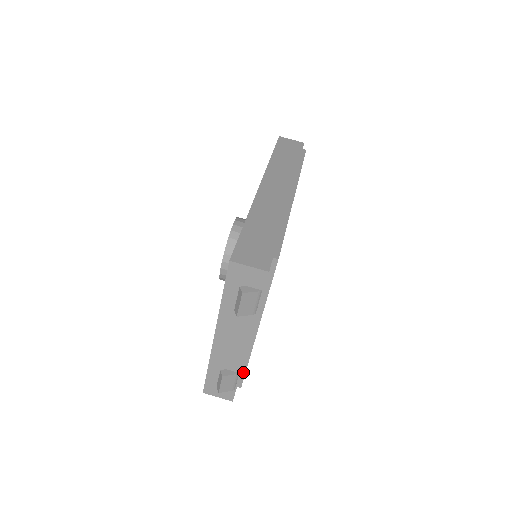
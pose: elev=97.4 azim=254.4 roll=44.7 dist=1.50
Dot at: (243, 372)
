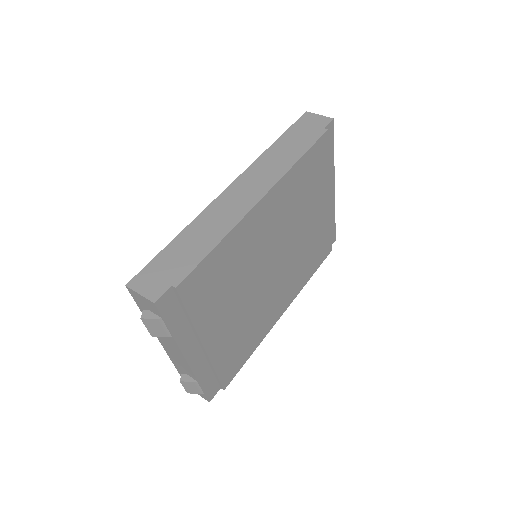
Dot at: (217, 378)
